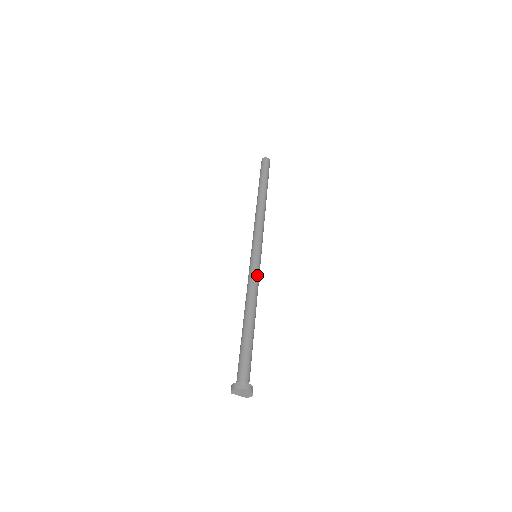
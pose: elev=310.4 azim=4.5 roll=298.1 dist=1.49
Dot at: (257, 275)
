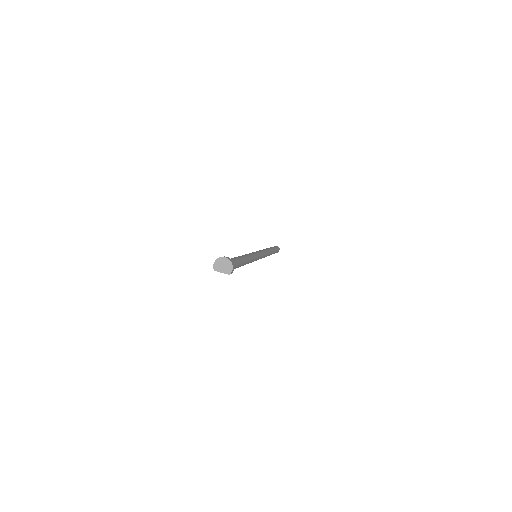
Dot at: (253, 253)
